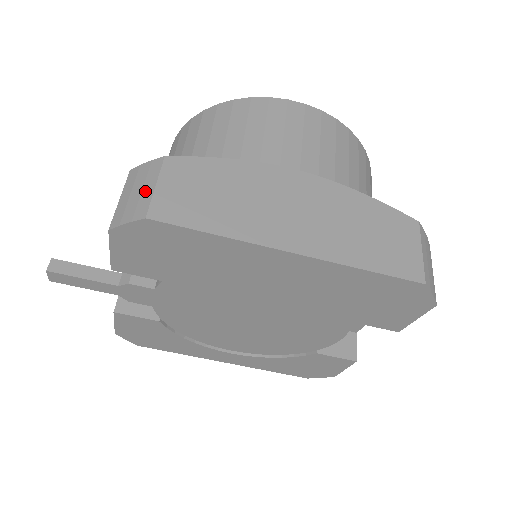
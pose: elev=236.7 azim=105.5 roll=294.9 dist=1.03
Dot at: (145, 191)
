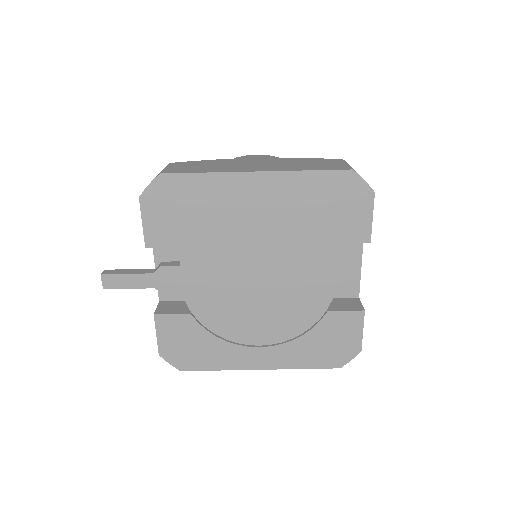
Dot at: occluded
